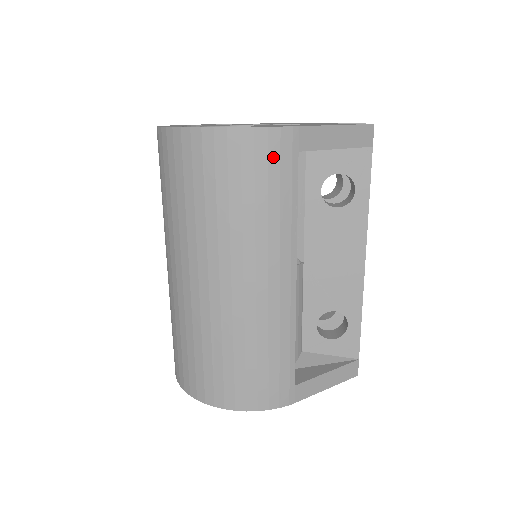
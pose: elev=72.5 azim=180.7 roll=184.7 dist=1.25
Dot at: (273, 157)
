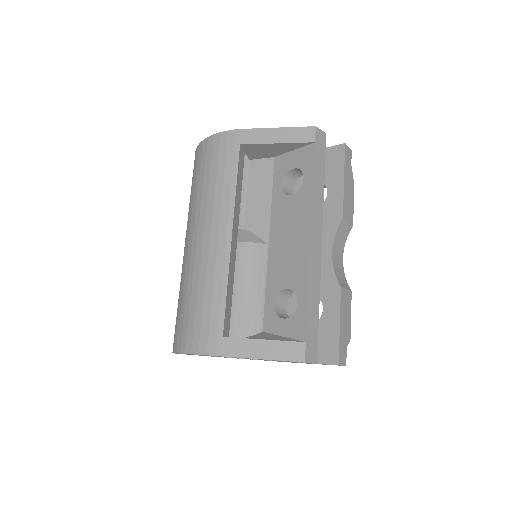
Dot at: (222, 149)
